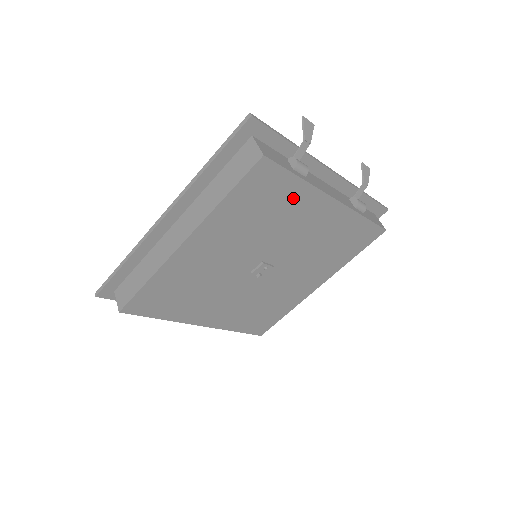
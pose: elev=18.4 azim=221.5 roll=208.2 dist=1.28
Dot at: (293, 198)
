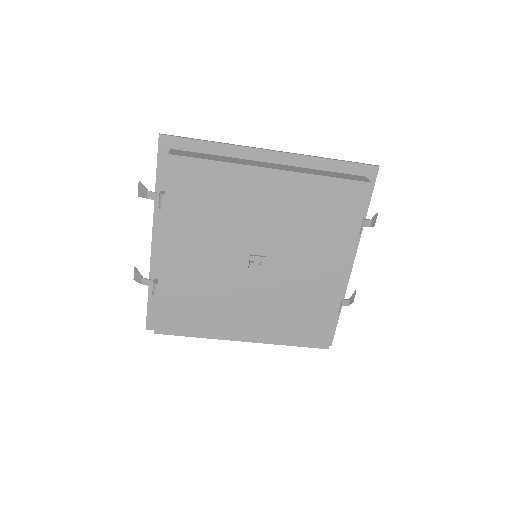
Dot at: (341, 234)
